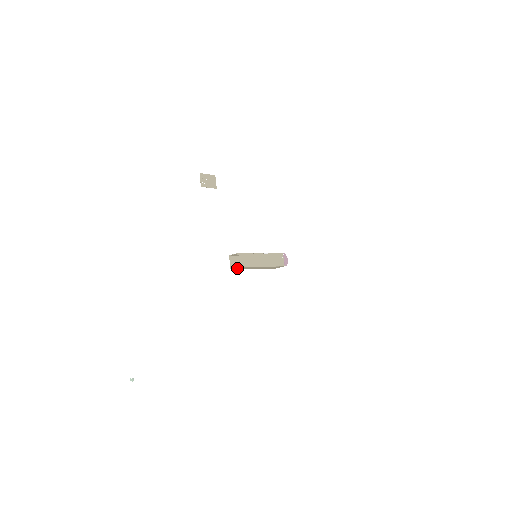
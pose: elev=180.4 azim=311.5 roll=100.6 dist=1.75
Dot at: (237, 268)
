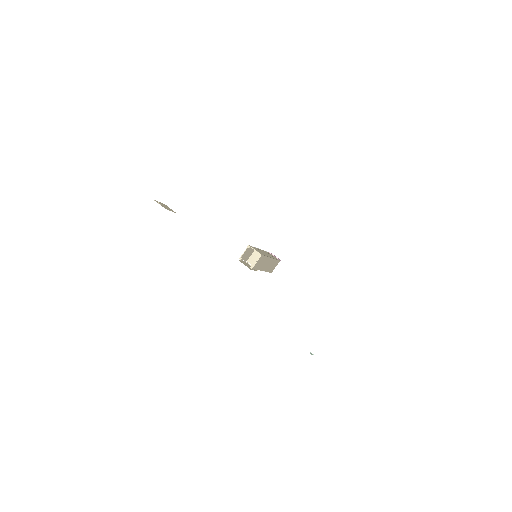
Dot at: (256, 263)
